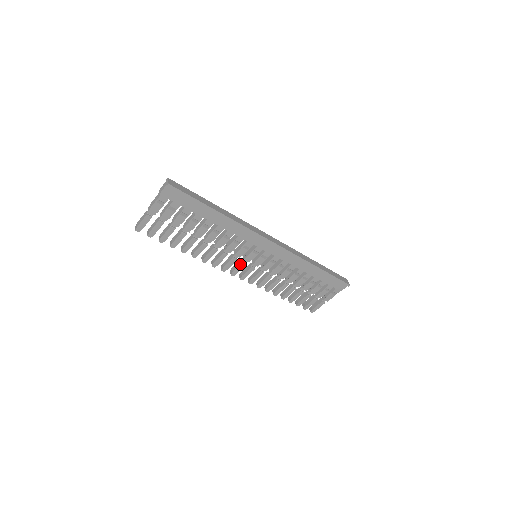
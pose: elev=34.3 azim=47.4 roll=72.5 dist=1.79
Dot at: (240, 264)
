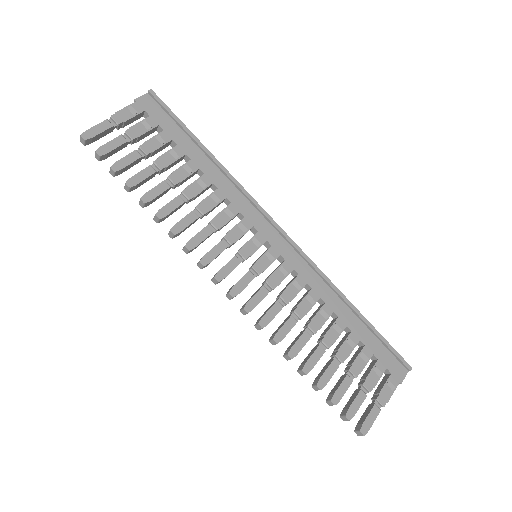
Dot at: (231, 259)
